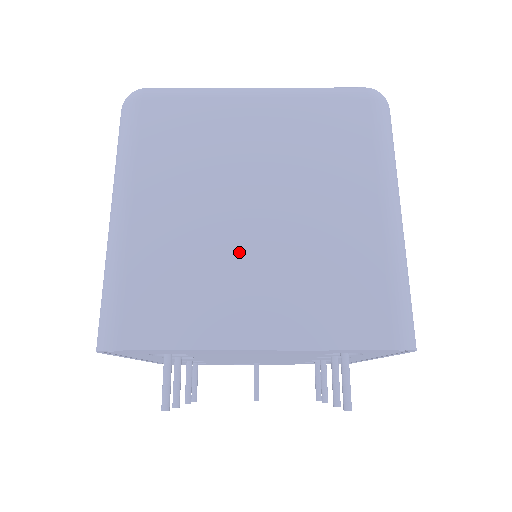
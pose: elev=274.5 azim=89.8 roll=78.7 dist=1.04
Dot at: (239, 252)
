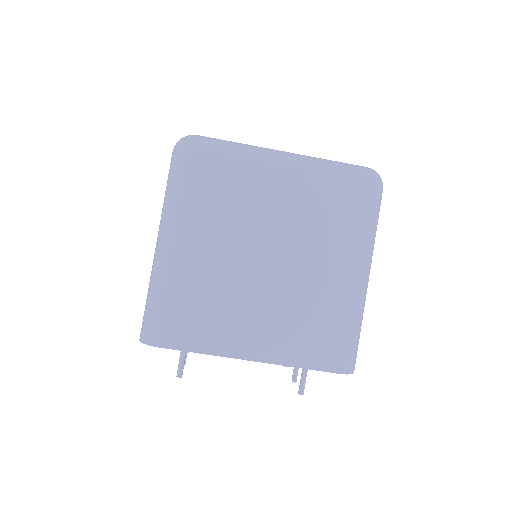
Dot at: (250, 291)
